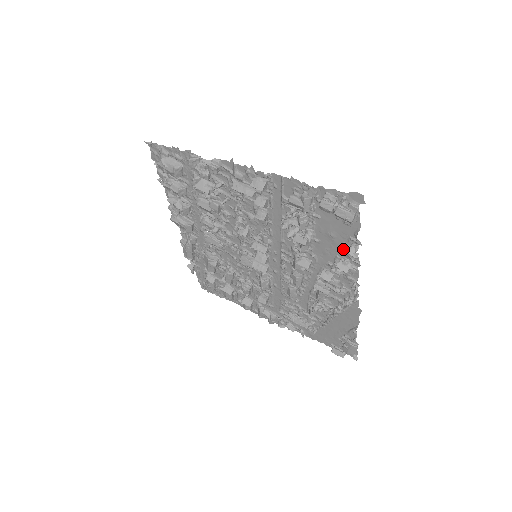
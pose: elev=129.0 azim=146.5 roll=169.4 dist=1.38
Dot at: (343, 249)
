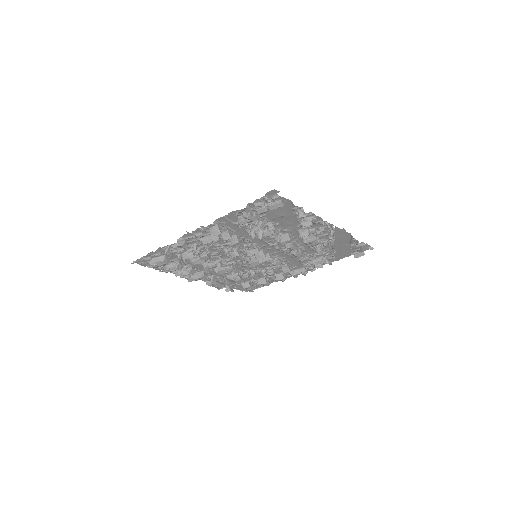
Dot at: (296, 216)
